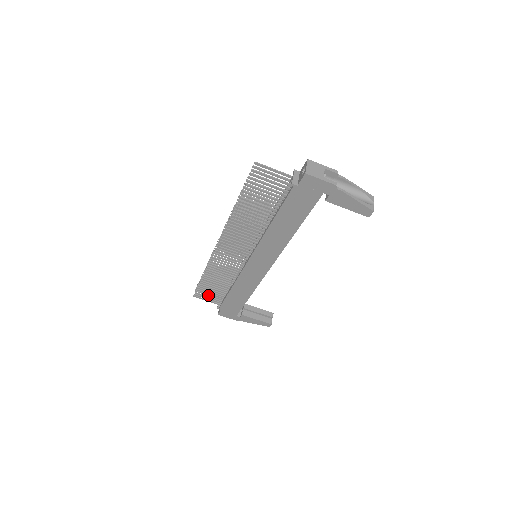
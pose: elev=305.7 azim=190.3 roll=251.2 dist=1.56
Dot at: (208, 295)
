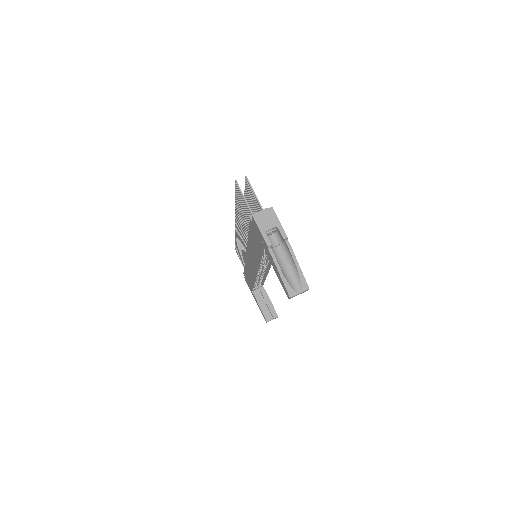
Dot at: (240, 257)
